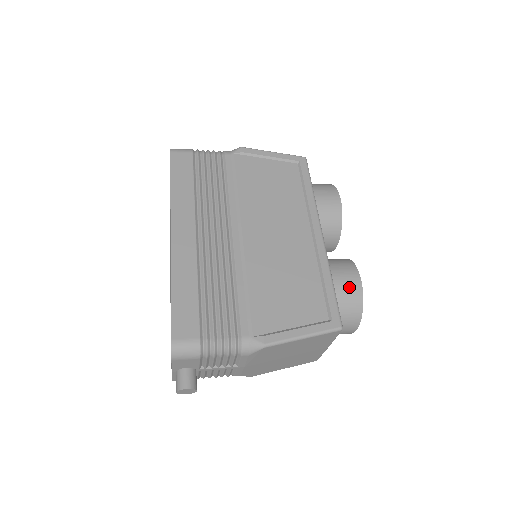
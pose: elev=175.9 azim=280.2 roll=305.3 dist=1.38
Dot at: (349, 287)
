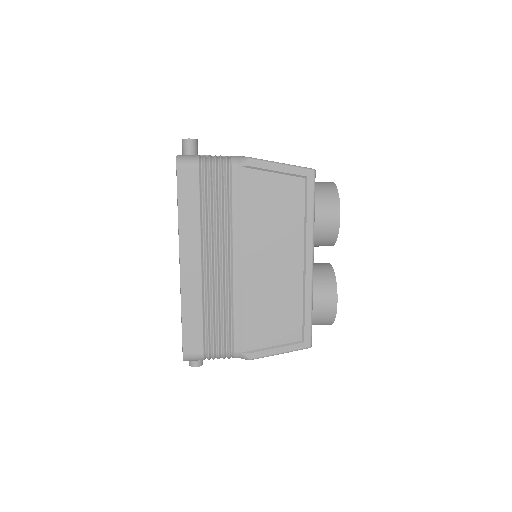
Dot at: (326, 310)
